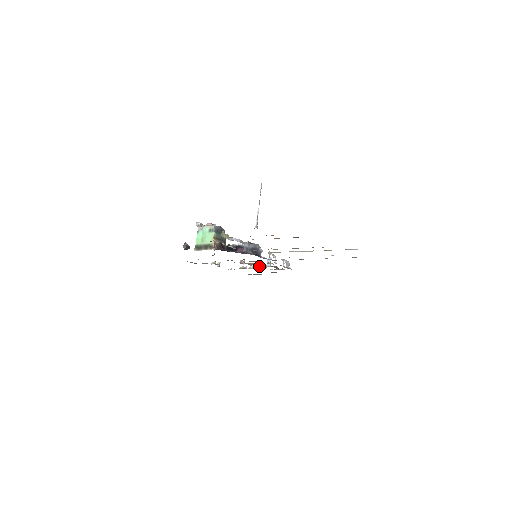
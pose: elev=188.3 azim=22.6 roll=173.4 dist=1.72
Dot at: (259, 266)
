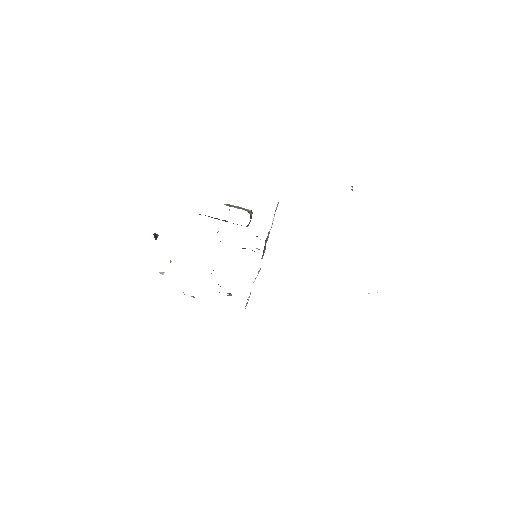
Dot at: (220, 286)
